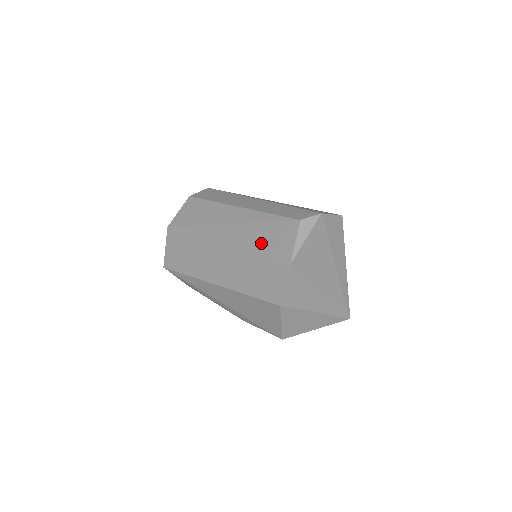
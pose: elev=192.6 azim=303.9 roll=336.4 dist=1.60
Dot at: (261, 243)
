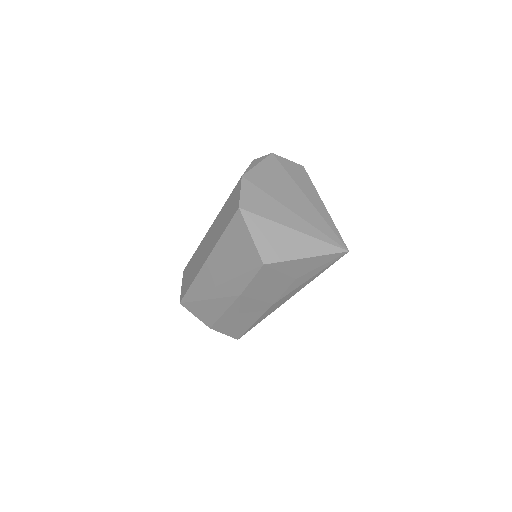
Dot at: occluded
